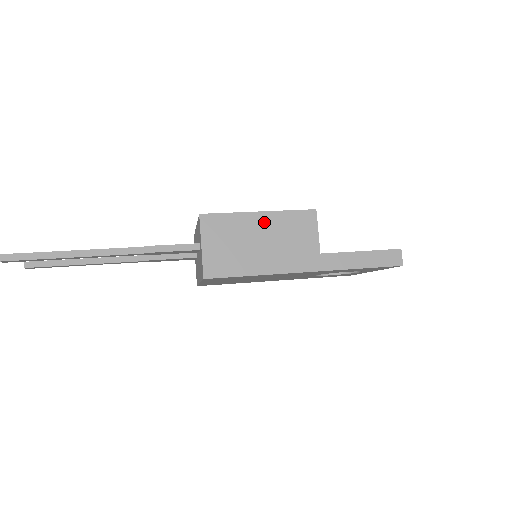
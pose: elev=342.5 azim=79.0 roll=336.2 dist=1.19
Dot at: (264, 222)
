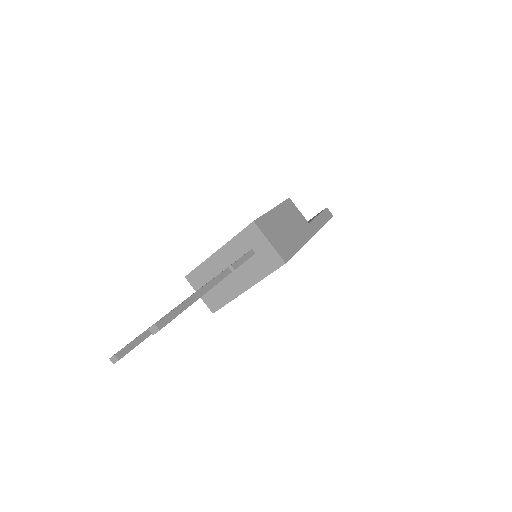
Dot at: (279, 214)
